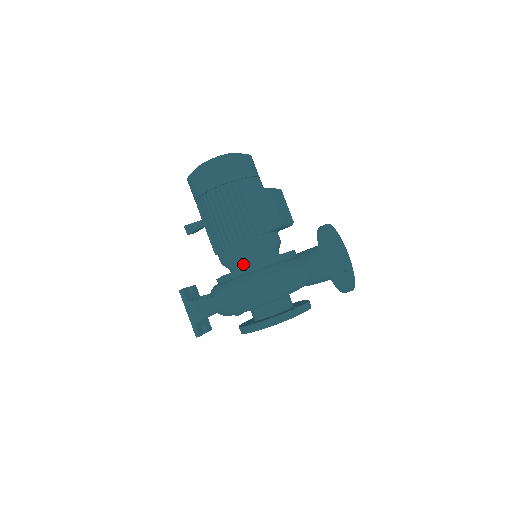
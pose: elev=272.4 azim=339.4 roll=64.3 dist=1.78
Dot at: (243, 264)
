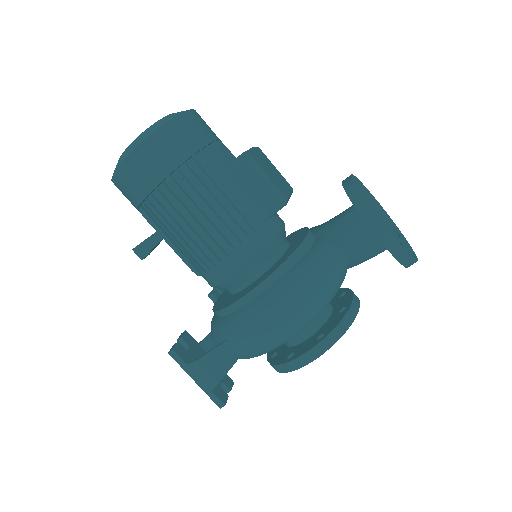
Dot at: (248, 278)
